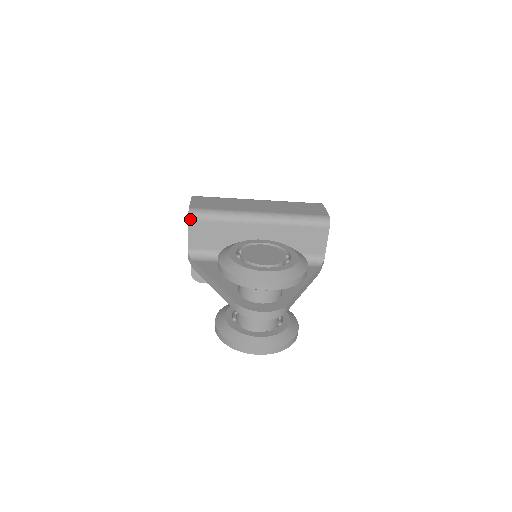
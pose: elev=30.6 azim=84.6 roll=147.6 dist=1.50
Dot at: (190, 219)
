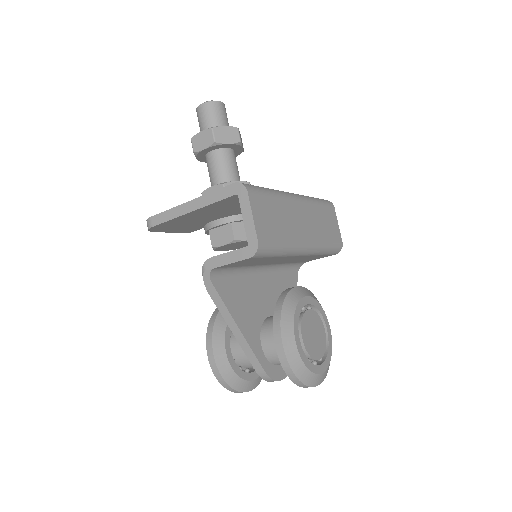
Dot at: (252, 257)
